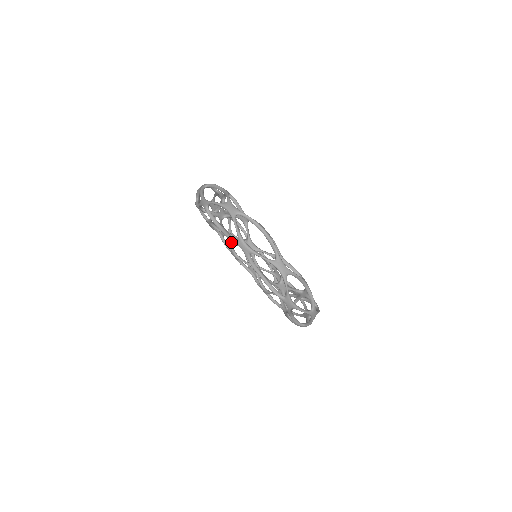
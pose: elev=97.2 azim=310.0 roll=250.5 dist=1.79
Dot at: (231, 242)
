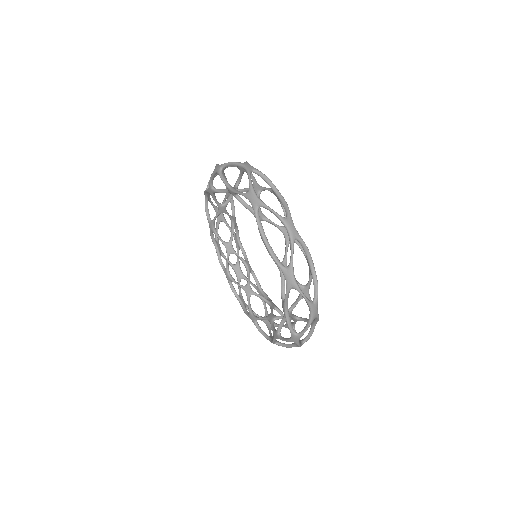
Dot at: (228, 257)
